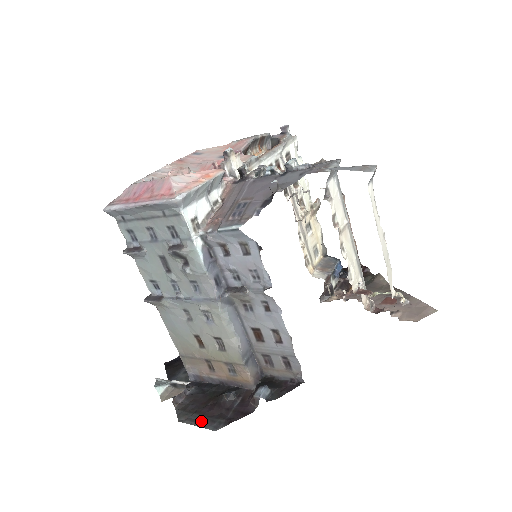
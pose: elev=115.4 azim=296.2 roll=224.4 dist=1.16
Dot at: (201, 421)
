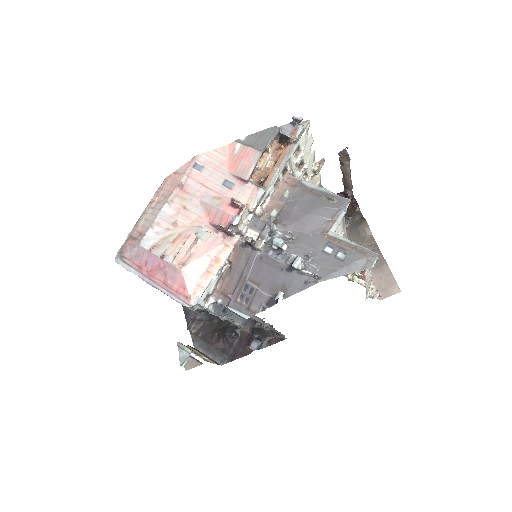
Dot at: (211, 352)
